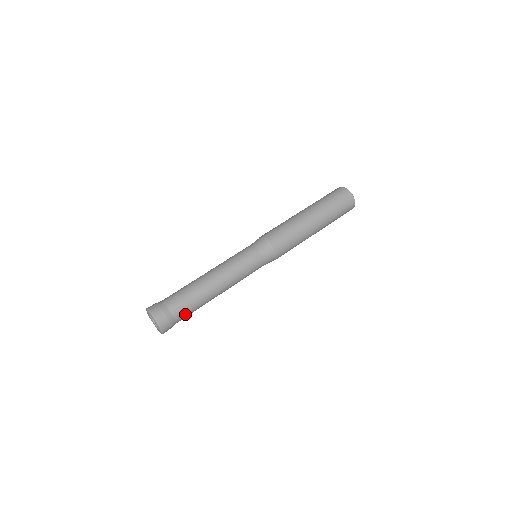
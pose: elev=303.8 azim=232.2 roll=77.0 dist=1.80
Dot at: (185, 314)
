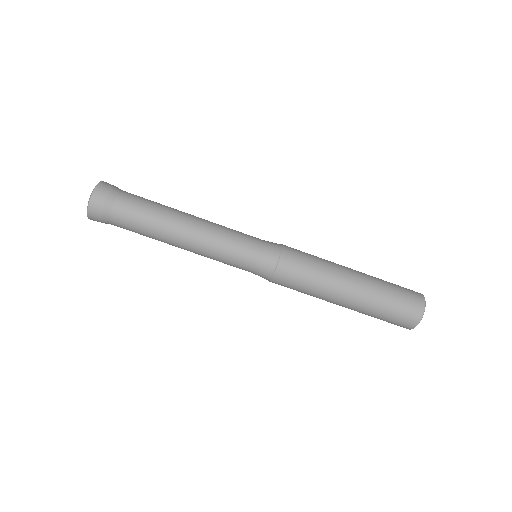
Dot at: occluded
